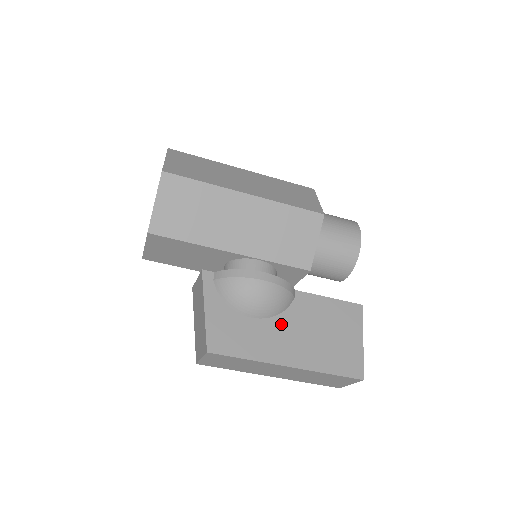
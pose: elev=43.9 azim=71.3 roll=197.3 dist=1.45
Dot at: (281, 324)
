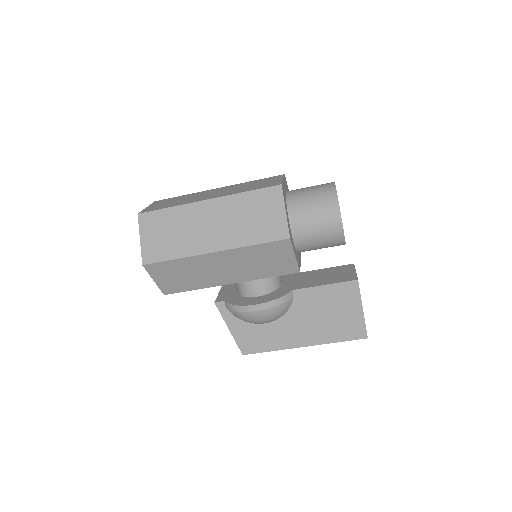
Dot at: (289, 320)
